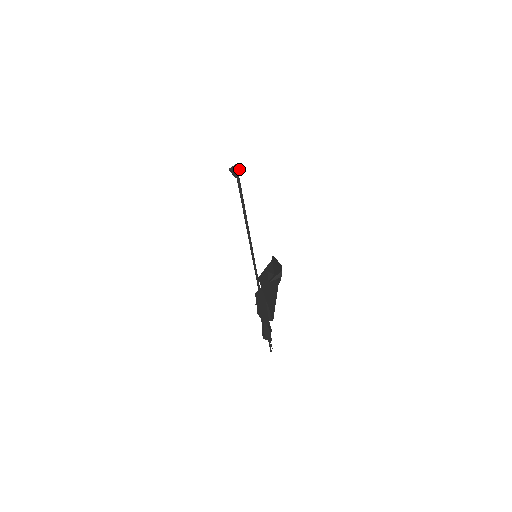
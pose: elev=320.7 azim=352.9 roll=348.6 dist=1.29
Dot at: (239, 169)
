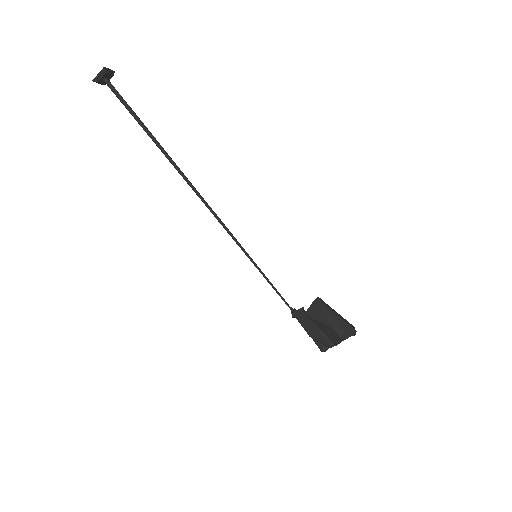
Dot at: (107, 75)
